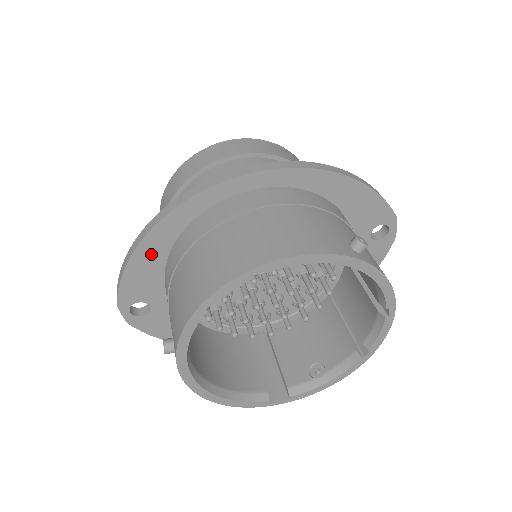
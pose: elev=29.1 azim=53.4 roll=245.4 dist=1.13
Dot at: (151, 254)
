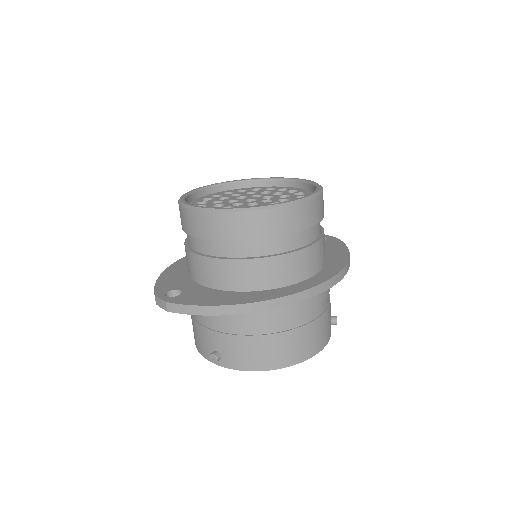
Dot at: occluded
